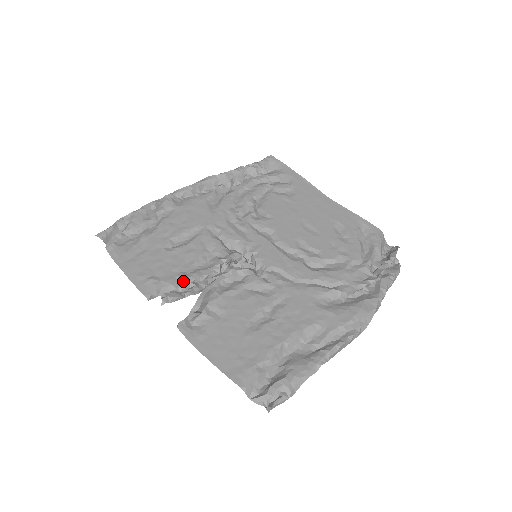
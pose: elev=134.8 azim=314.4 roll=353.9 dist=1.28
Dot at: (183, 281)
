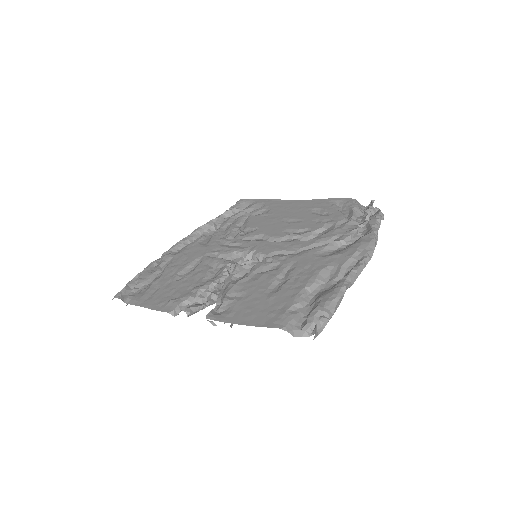
Dot at: (199, 290)
